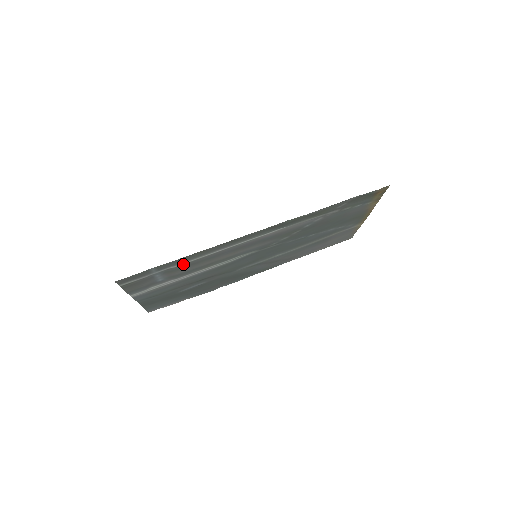
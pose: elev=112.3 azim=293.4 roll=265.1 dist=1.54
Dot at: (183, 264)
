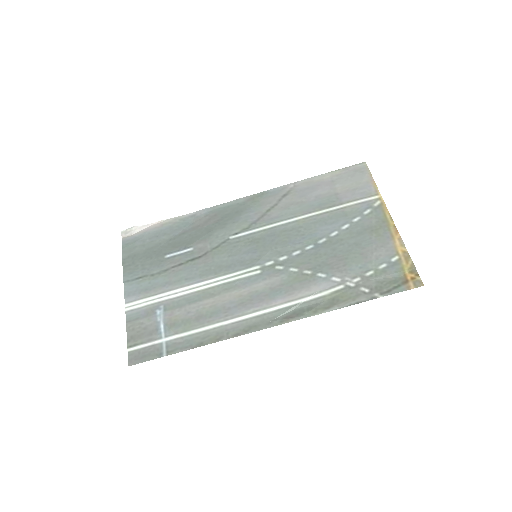
Dot at: (190, 330)
